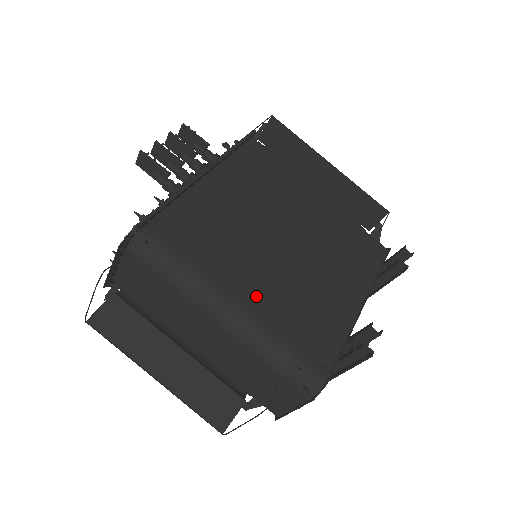
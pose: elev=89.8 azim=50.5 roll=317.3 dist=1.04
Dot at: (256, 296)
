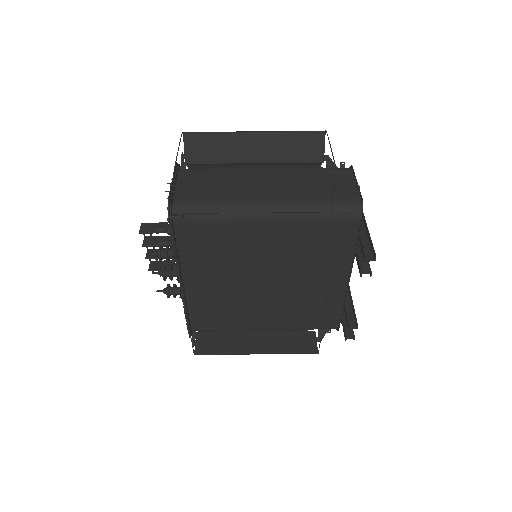
Dot at: occluded
